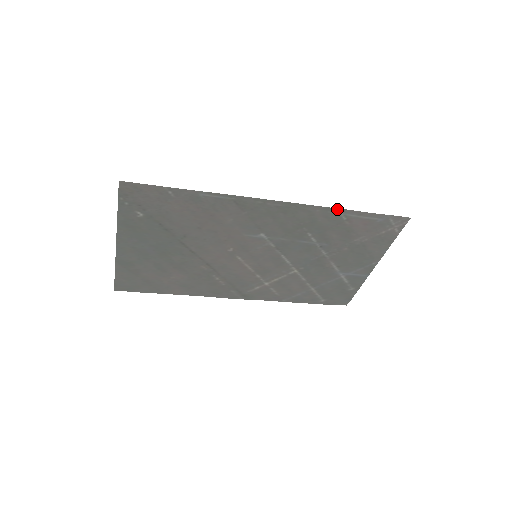
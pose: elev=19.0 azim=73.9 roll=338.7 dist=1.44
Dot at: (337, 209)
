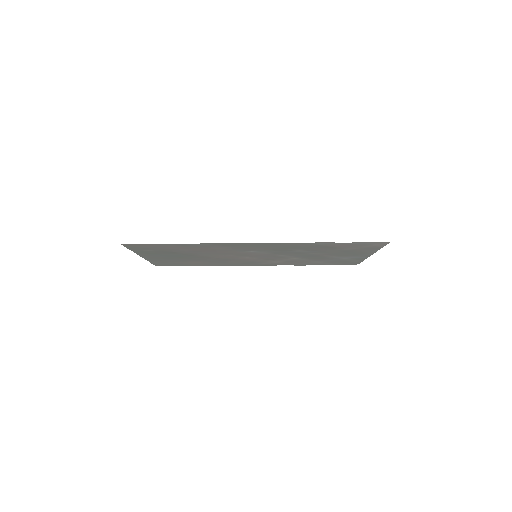
Dot at: occluded
